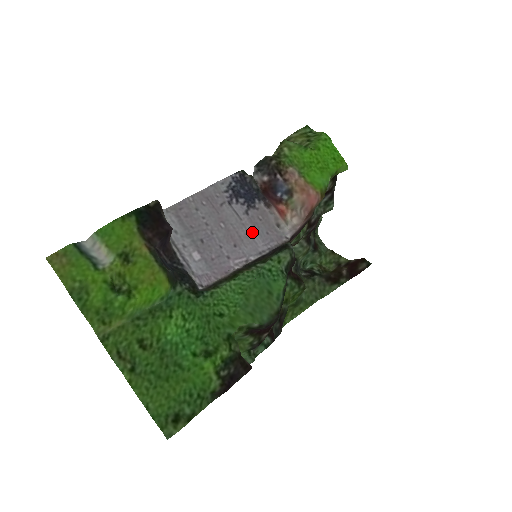
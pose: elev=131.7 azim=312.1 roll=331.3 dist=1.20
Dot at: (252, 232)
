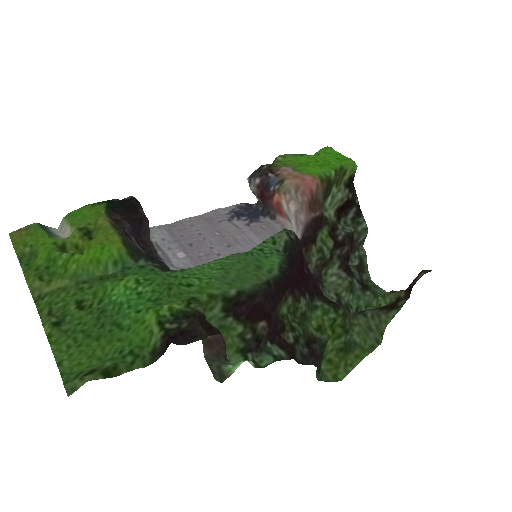
Dot at: (252, 237)
